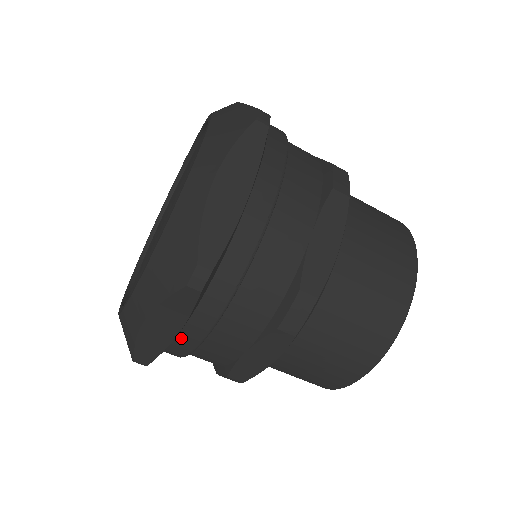
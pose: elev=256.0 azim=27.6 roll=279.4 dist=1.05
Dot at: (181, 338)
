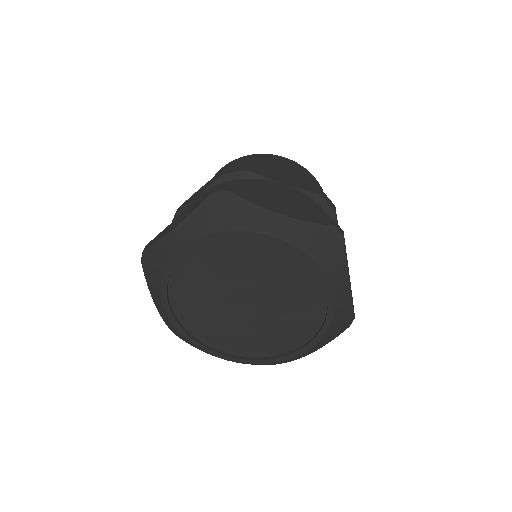
Dot at: occluded
